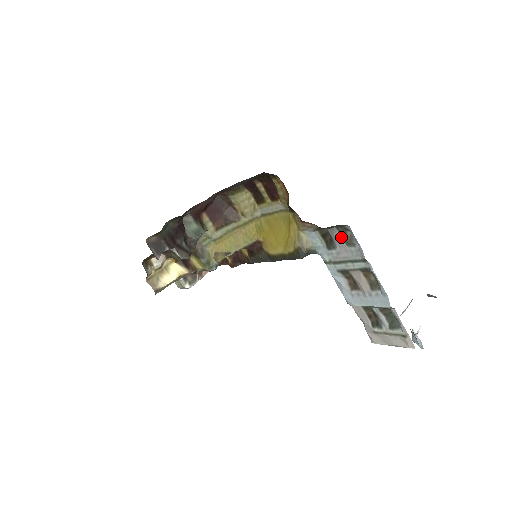
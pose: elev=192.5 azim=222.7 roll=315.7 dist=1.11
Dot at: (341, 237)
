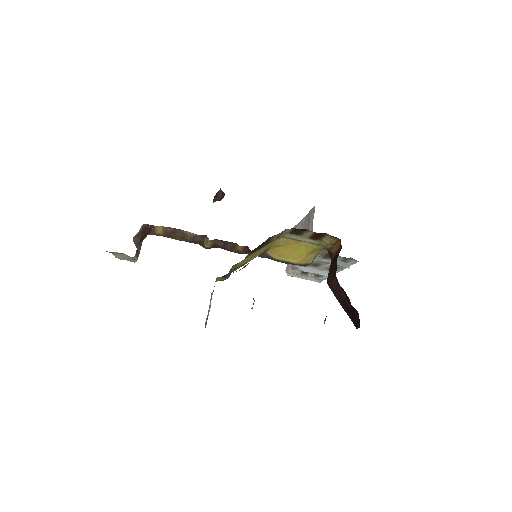
Dot at: (342, 259)
